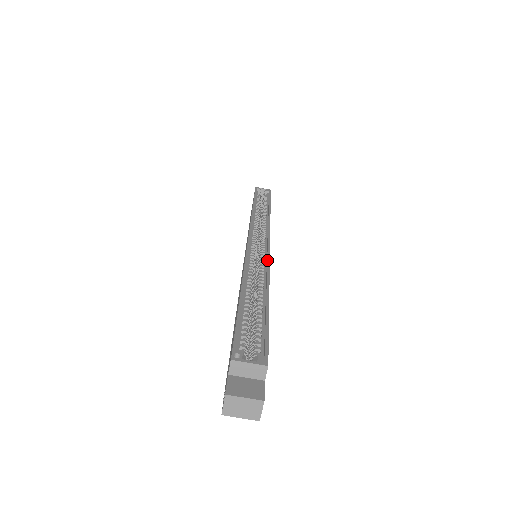
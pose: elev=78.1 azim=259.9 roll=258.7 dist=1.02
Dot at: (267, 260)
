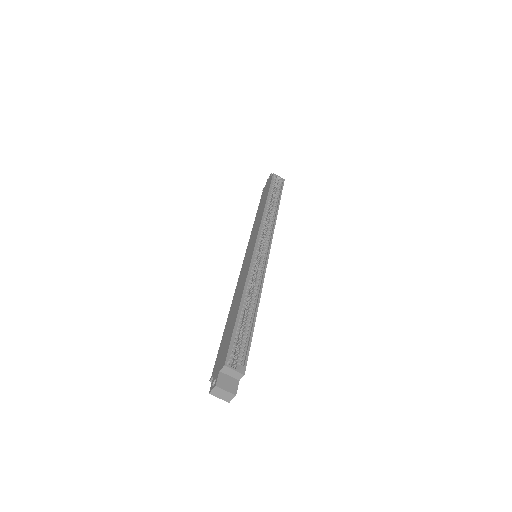
Dot at: (264, 273)
